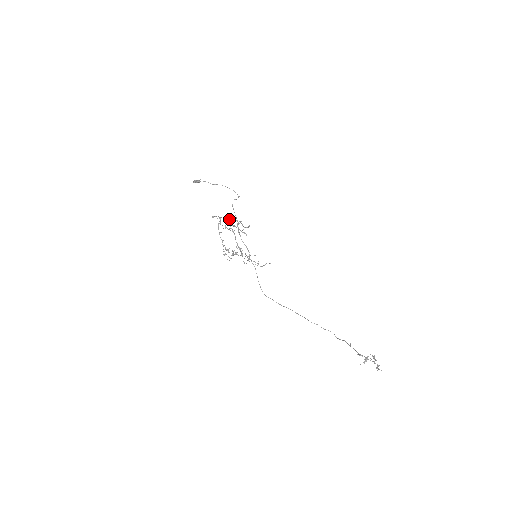
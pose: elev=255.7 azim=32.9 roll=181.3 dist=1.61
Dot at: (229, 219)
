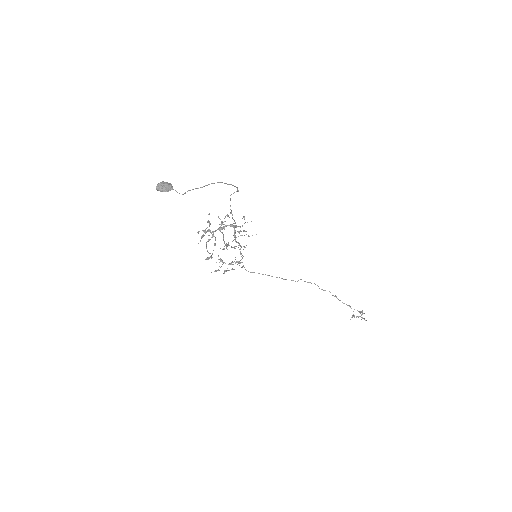
Dot at: (223, 228)
